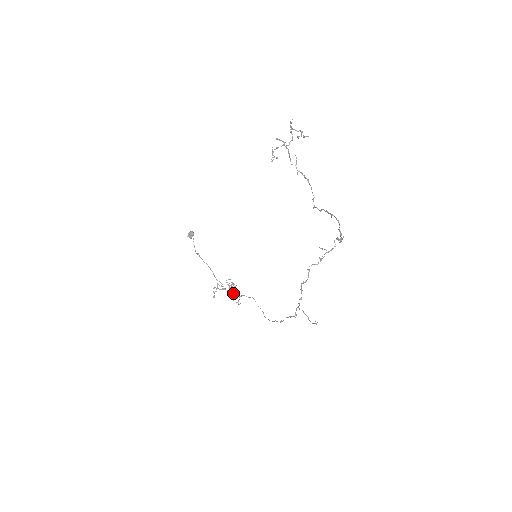
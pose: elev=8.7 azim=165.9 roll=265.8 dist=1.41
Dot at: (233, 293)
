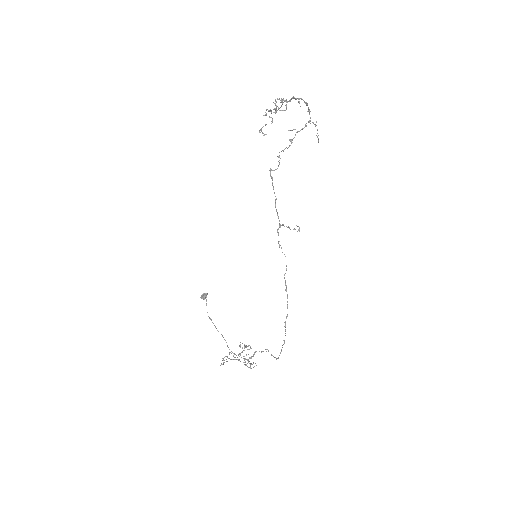
Dot at: occluded
